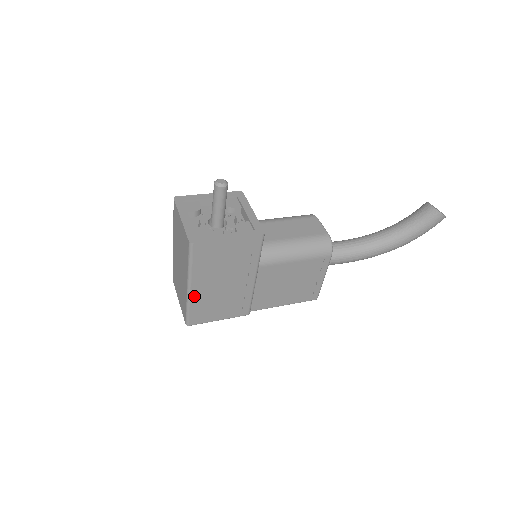
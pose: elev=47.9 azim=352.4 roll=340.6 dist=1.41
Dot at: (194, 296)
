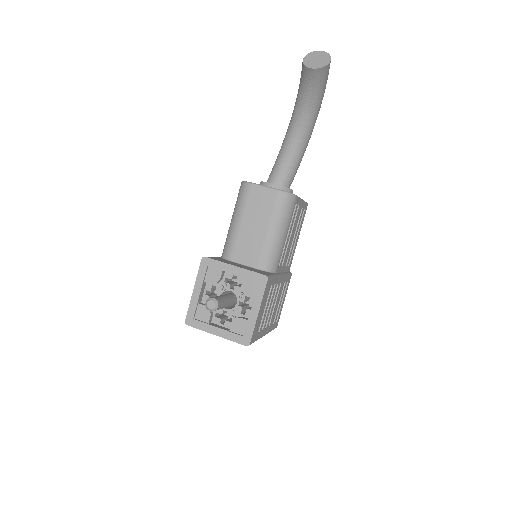
Dot at: (268, 329)
